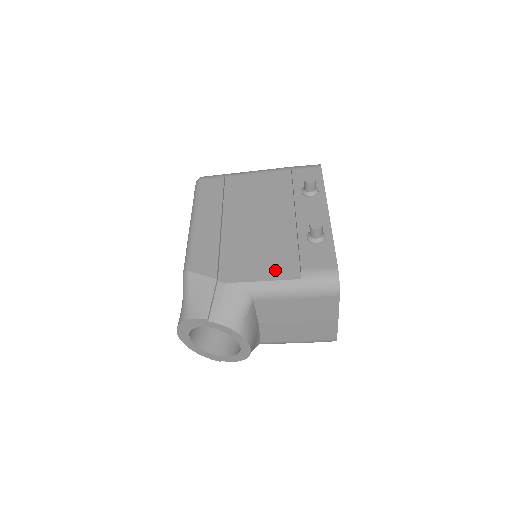
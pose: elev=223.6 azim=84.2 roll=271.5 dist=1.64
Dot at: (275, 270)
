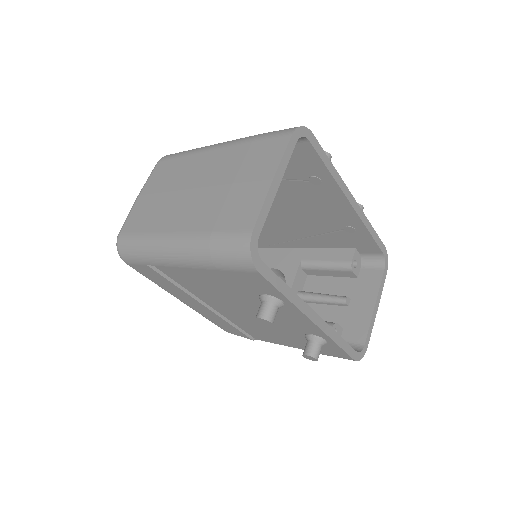
Dot at: (295, 345)
